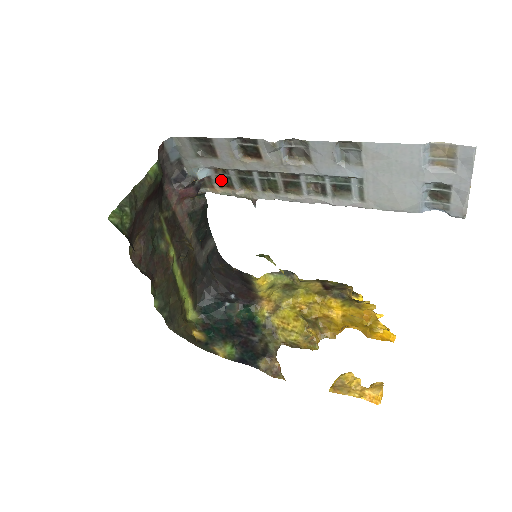
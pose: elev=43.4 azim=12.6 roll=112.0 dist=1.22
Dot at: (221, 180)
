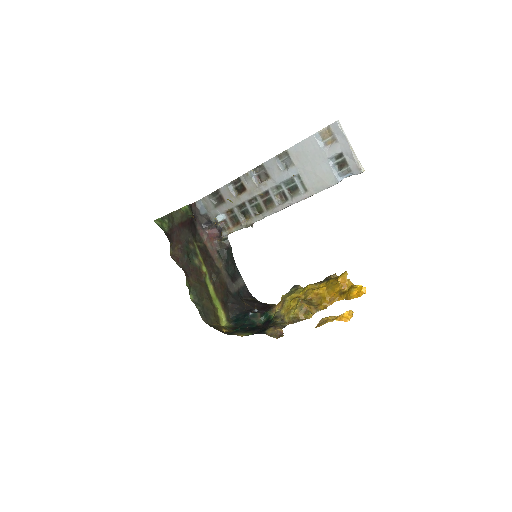
Dot at: (232, 220)
